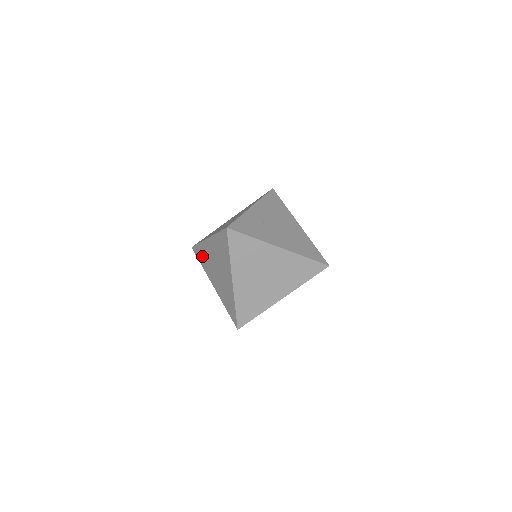
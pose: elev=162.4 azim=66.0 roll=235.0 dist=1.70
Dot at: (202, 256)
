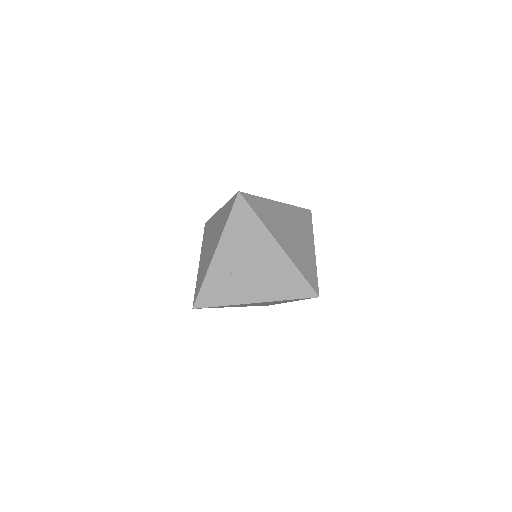
Dot at: occluded
